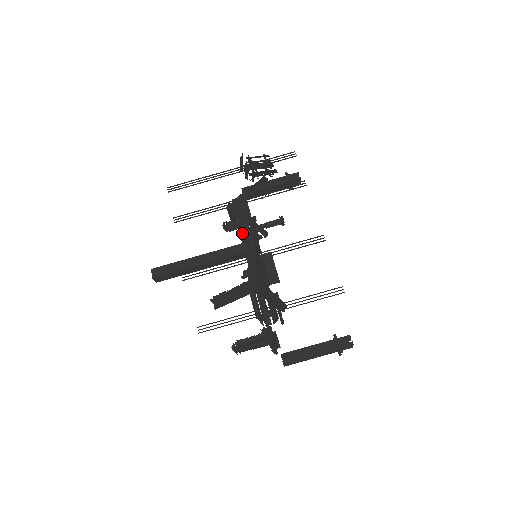
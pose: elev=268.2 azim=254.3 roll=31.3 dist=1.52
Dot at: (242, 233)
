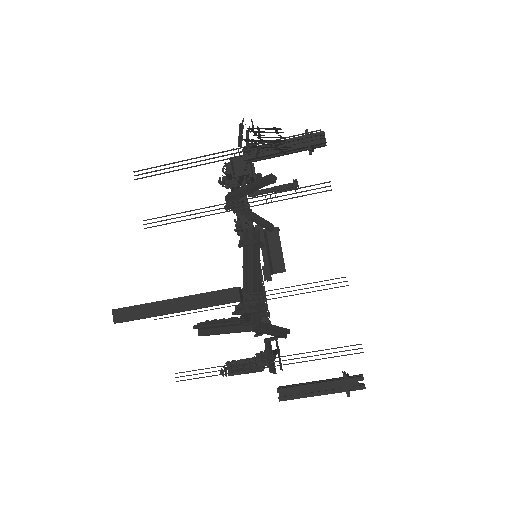
Dot at: (238, 231)
